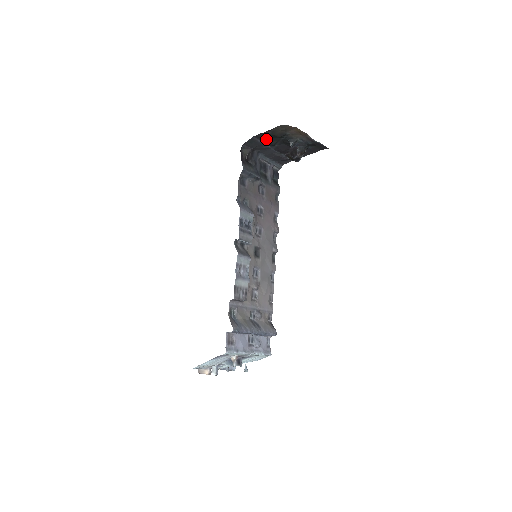
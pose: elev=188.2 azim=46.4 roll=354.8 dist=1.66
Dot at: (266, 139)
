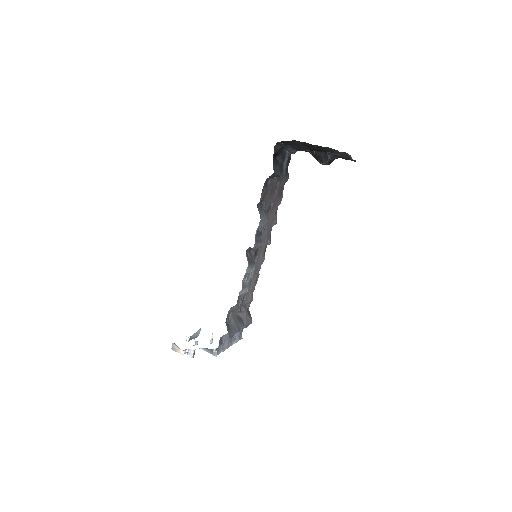
Dot at: (306, 144)
